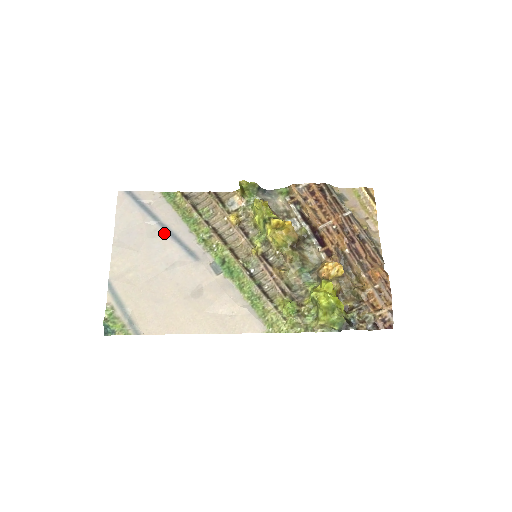
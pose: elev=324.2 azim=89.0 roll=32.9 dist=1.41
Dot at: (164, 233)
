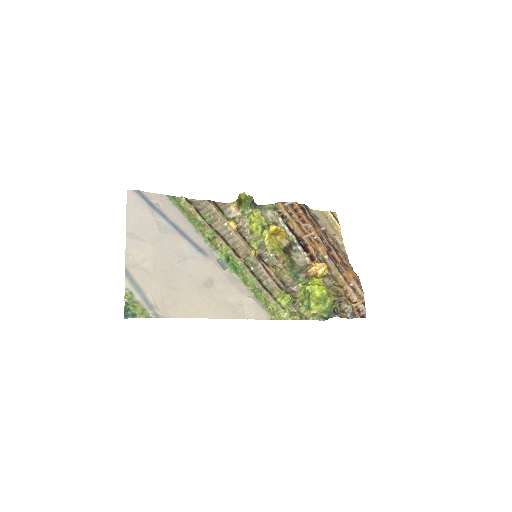
Dot at: (174, 230)
